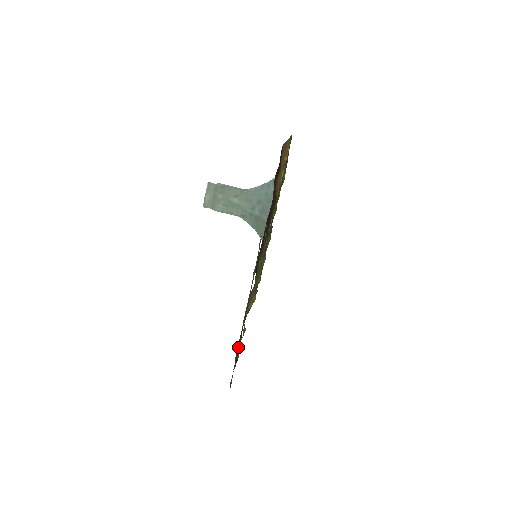
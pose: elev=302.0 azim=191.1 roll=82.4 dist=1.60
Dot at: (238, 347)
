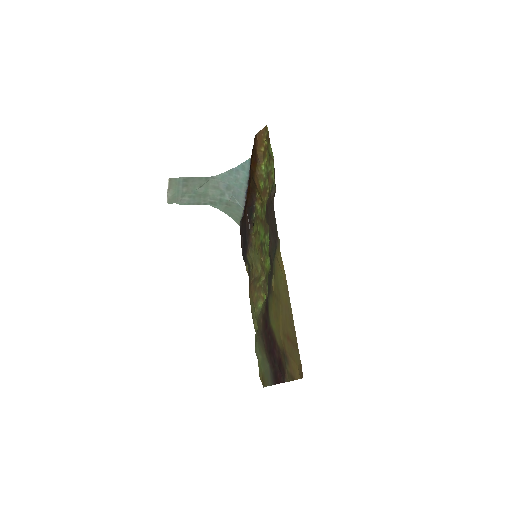
Dot at: (287, 364)
